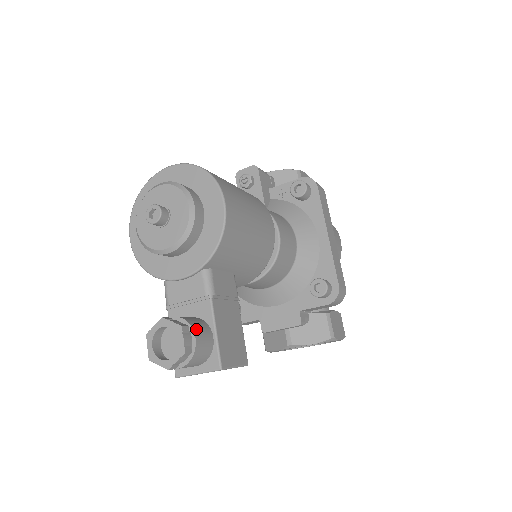
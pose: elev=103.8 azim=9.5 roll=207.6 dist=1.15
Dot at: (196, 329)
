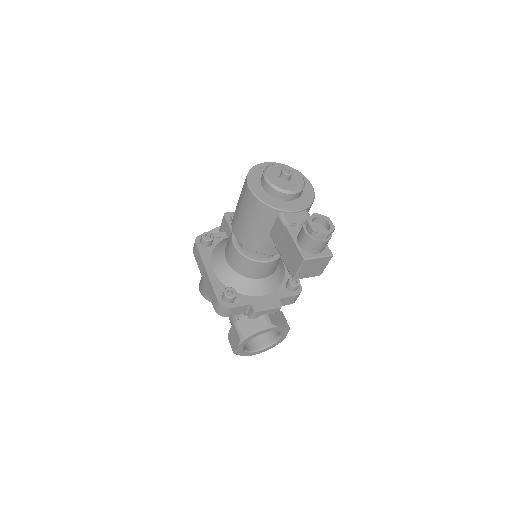
Dot at: (326, 227)
